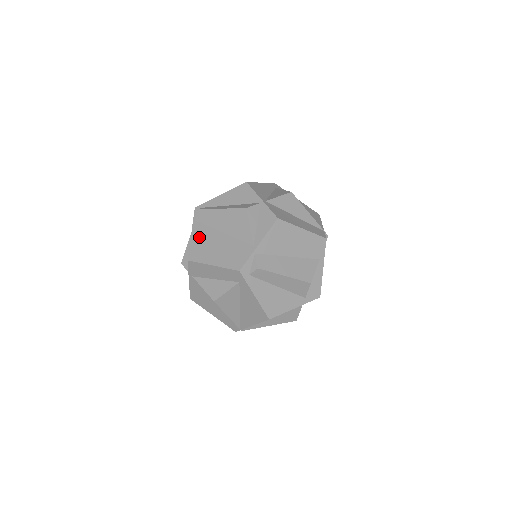
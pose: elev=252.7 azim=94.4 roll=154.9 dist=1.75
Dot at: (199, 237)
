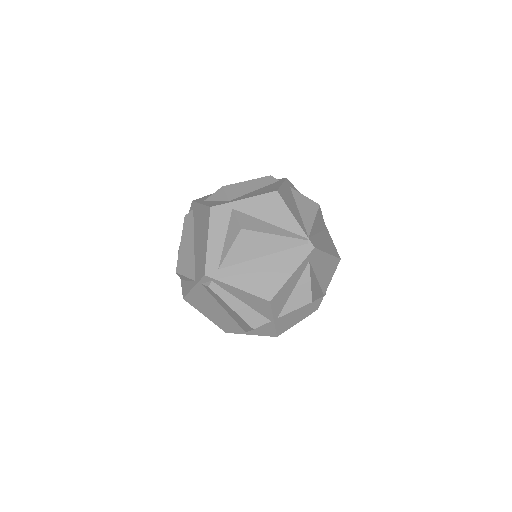
Dot at: (200, 296)
